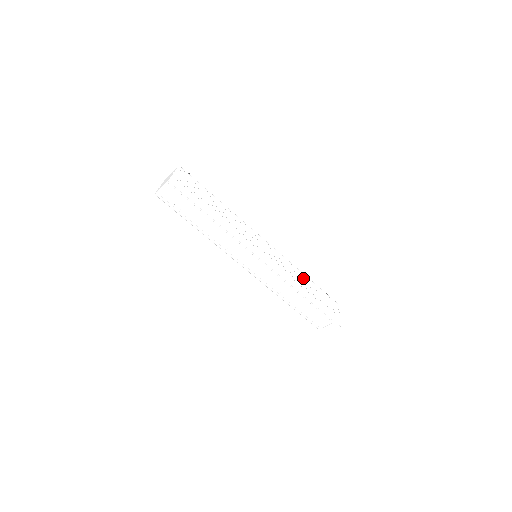
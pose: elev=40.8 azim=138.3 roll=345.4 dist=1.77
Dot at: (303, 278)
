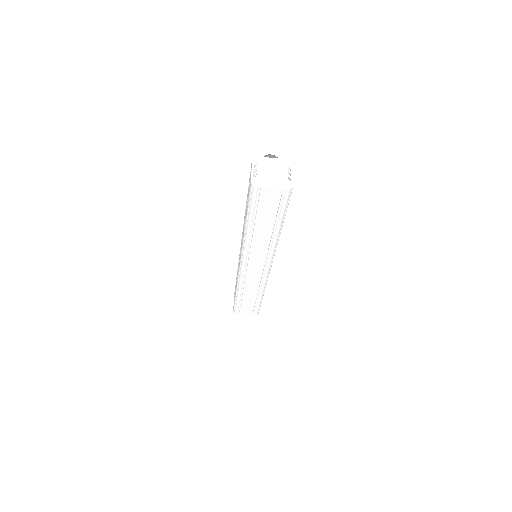
Dot at: occluded
